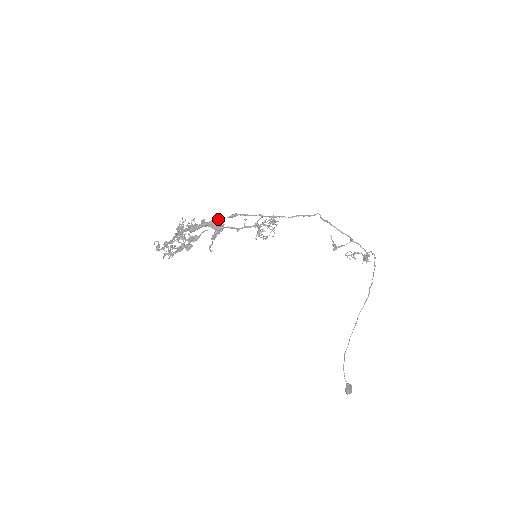
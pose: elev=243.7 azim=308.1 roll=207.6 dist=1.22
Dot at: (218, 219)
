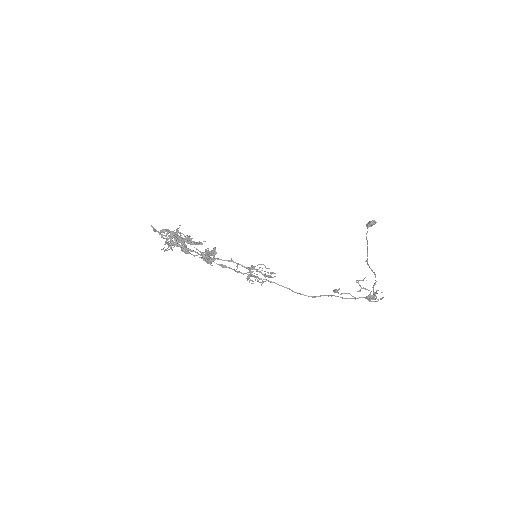
Dot at: (208, 258)
